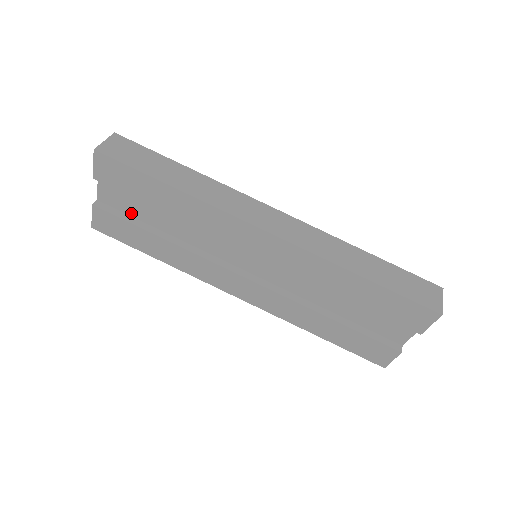
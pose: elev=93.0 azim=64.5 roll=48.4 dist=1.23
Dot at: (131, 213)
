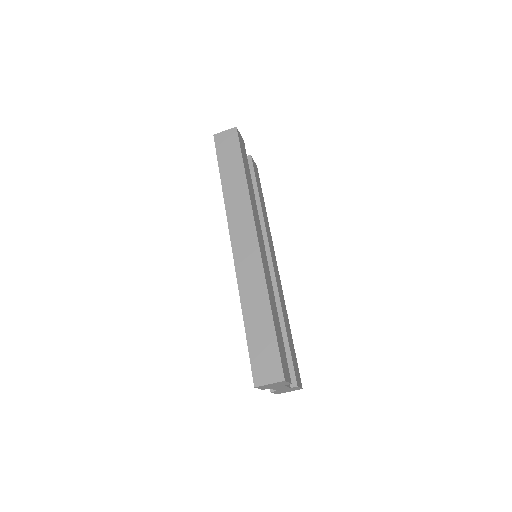
Dot at: occluded
